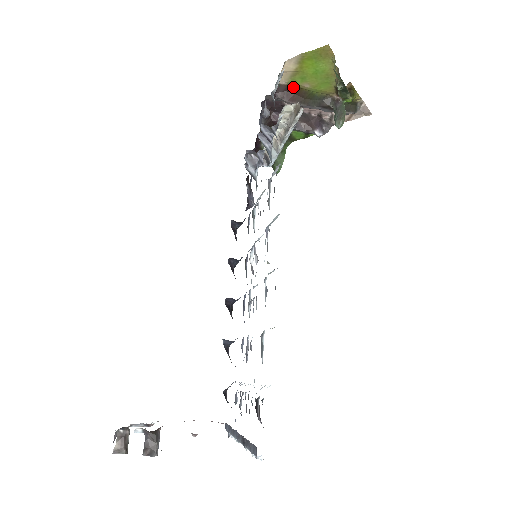
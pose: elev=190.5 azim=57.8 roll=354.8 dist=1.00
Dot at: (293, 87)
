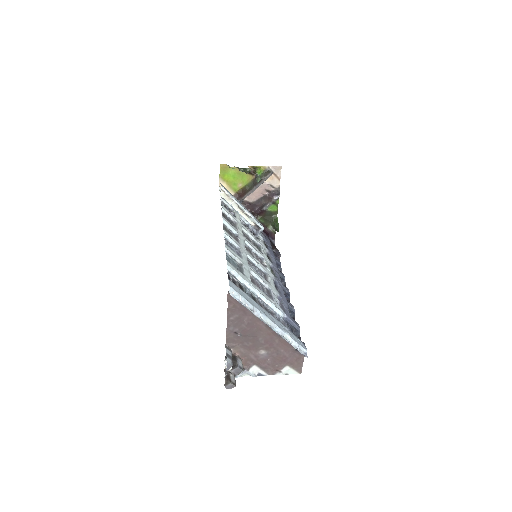
Dot at: (238, 192)
